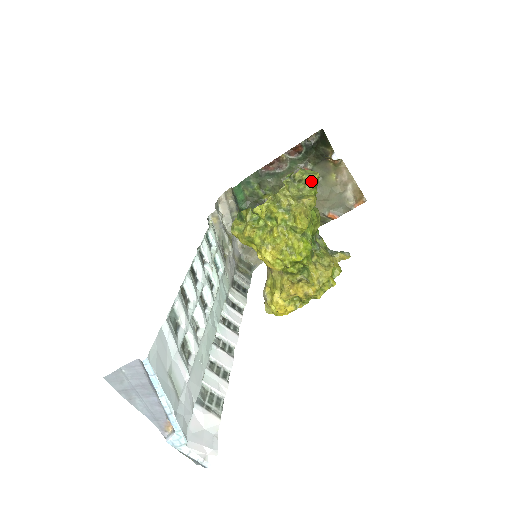
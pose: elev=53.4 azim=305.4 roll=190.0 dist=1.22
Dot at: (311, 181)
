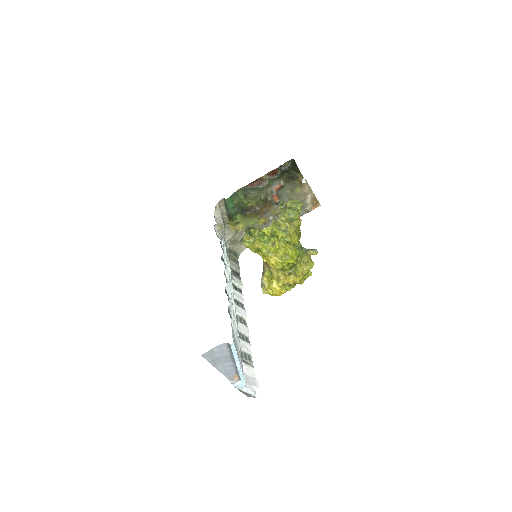
Dot at: (298, 209)
